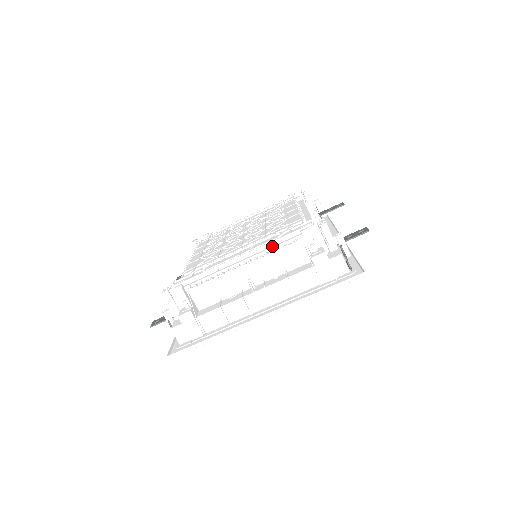
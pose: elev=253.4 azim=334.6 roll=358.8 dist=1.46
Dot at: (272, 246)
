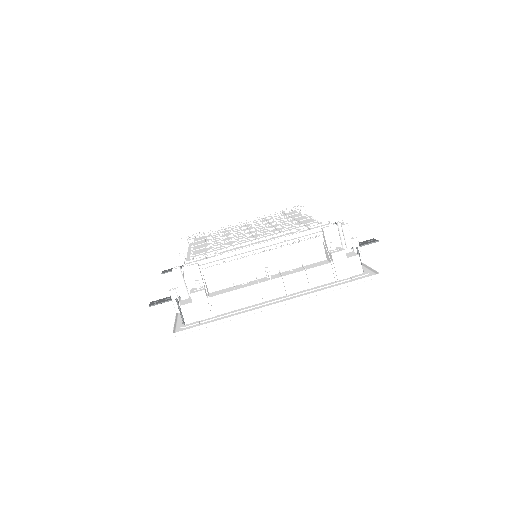
Dot at: (293, 238)
